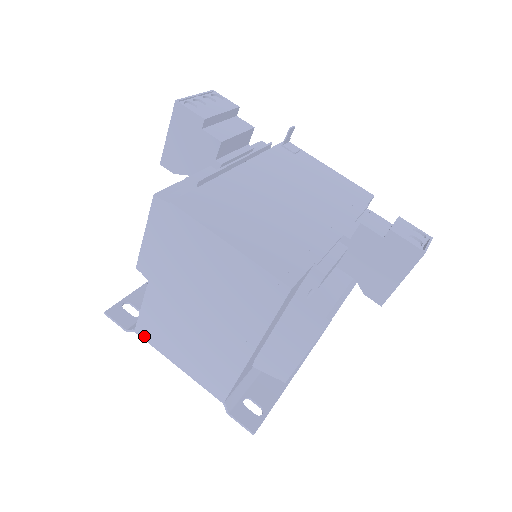
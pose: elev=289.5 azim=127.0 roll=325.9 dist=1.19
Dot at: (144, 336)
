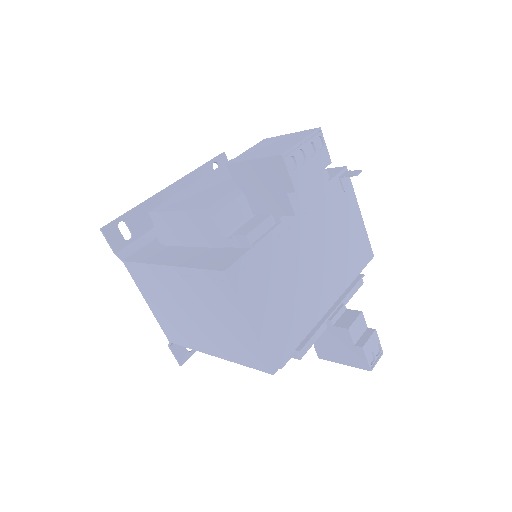
Dot at: (130, 271)
